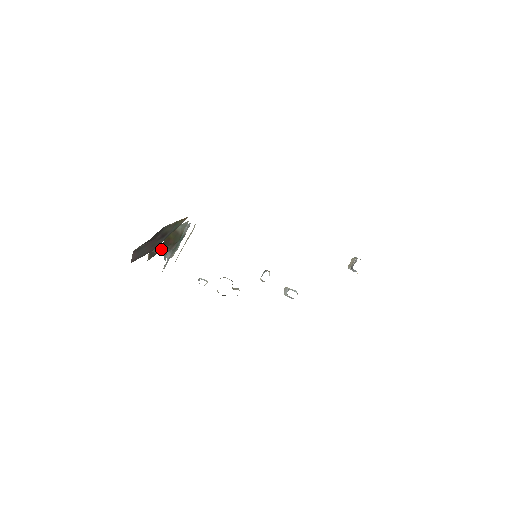
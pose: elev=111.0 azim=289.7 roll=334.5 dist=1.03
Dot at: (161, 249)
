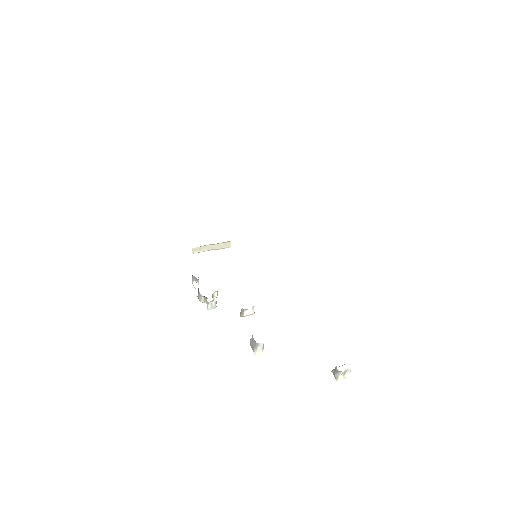
Dot at: occluded
